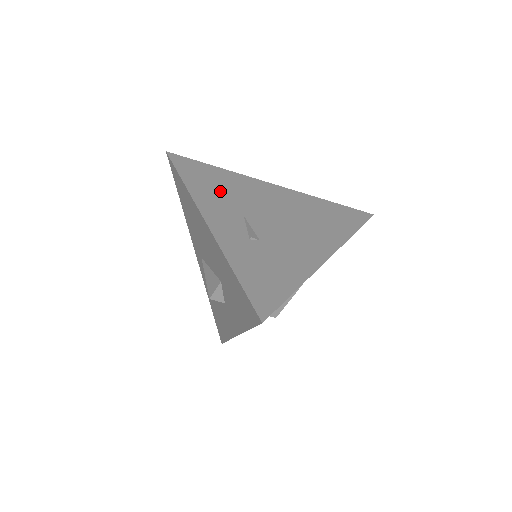
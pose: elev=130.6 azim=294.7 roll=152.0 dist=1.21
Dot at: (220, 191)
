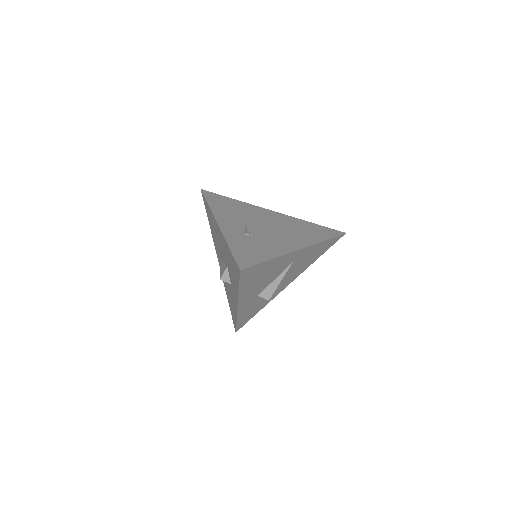
Dot at: (232, 211)
